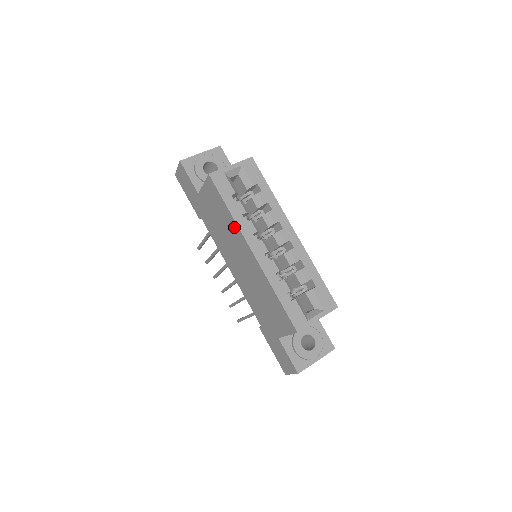
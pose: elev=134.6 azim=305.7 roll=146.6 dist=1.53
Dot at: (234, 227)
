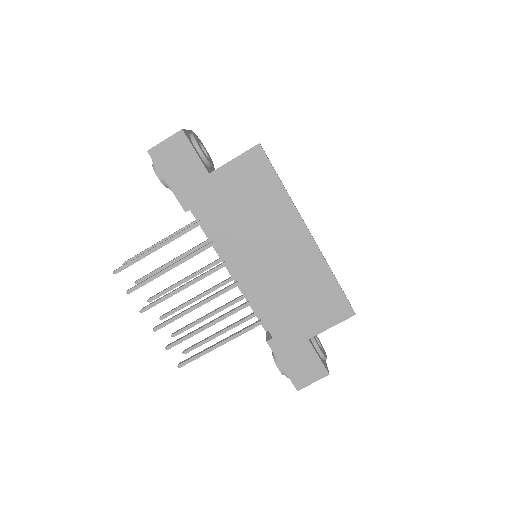
Dot at: (284, 207)
